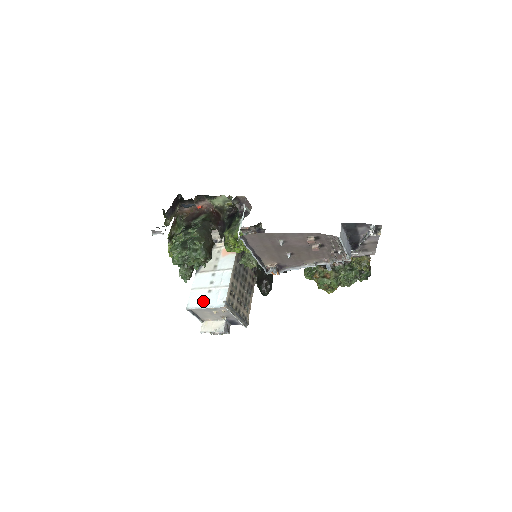
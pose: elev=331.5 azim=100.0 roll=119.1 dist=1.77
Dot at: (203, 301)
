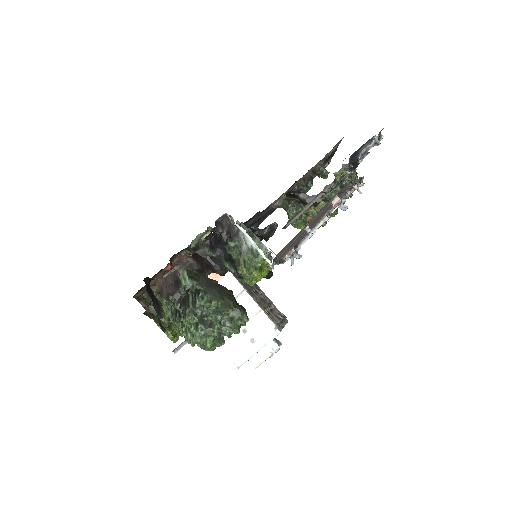
Dot at: (249, 346)
